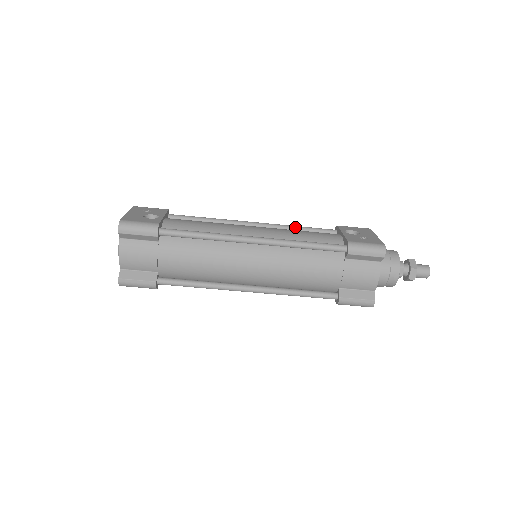
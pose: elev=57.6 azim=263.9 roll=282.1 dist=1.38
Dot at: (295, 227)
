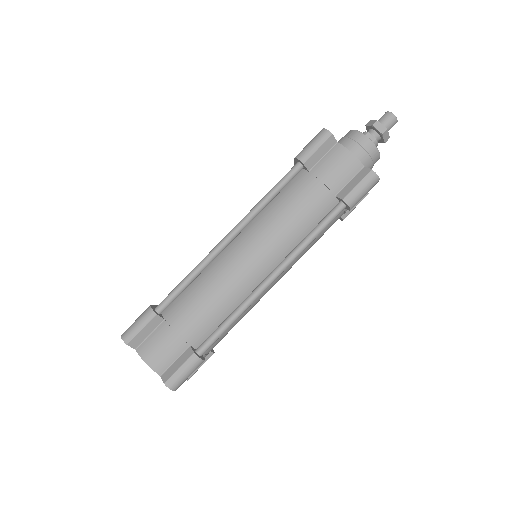
Dot at: occluded
